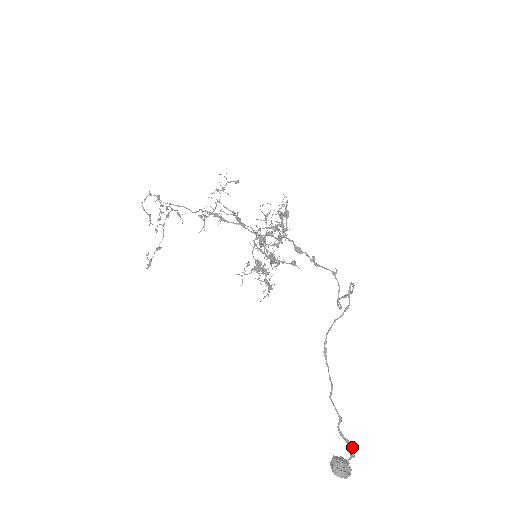
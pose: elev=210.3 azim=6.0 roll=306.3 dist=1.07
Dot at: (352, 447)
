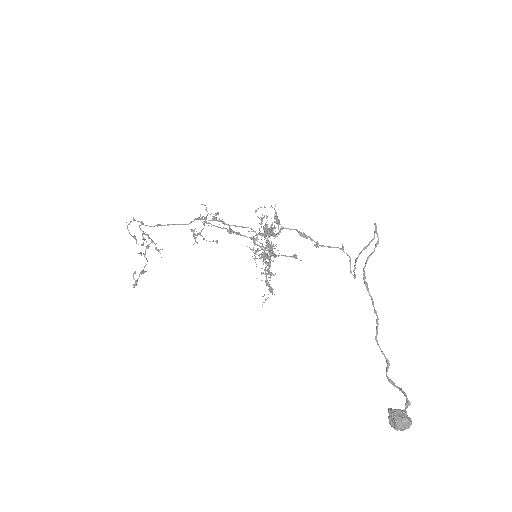
Dot at: (405, 394)
